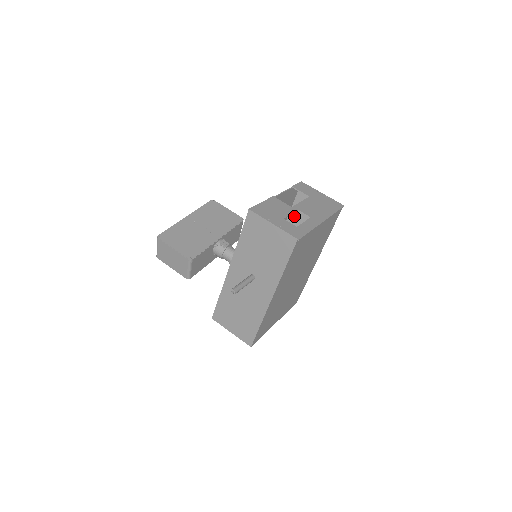
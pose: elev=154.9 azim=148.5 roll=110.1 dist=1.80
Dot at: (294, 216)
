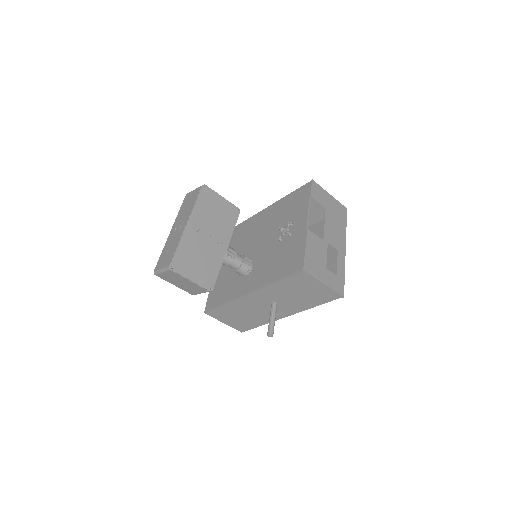
Dot at: occluded
